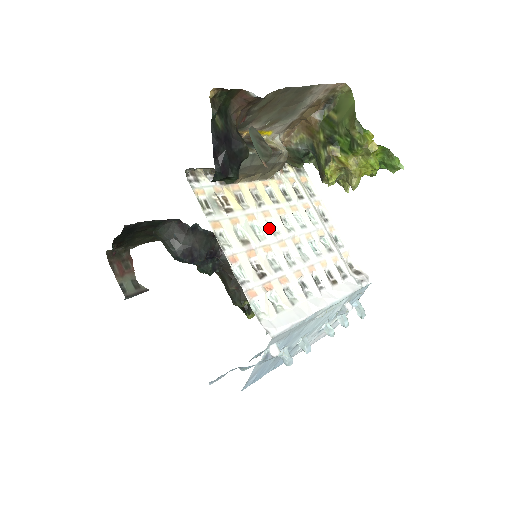
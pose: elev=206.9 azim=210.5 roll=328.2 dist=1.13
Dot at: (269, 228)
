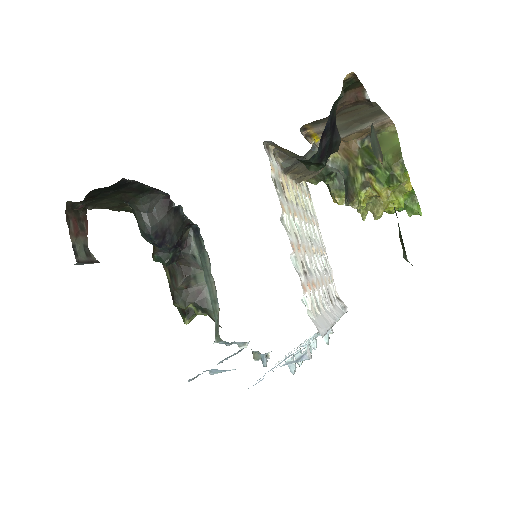
Dot at: (303, 230)
